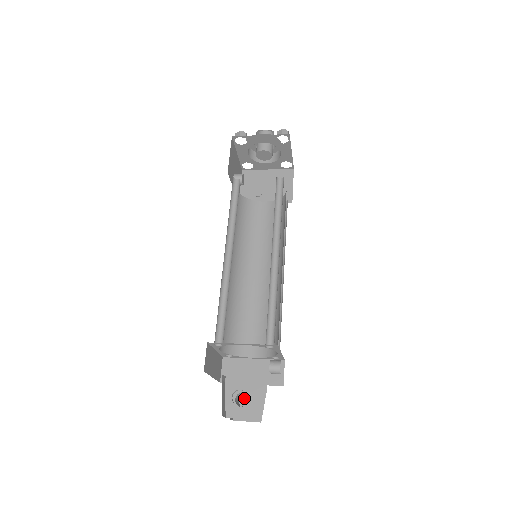
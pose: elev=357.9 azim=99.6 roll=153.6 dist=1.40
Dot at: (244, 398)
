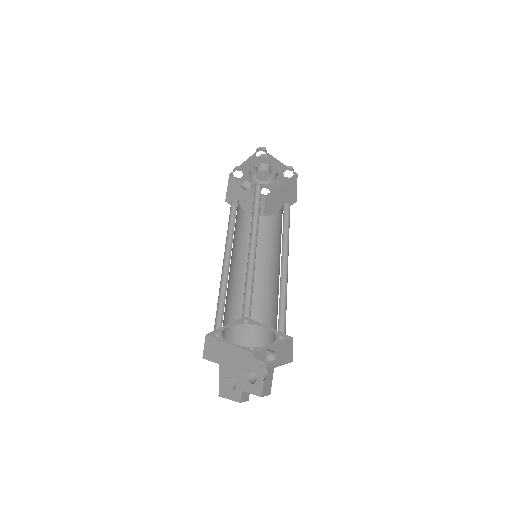
Dot at: (227, 378)
